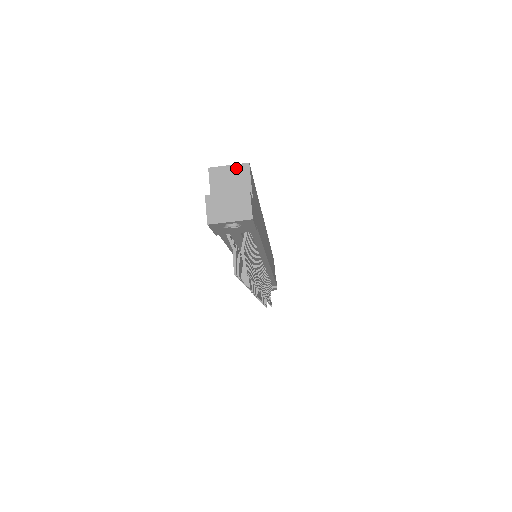
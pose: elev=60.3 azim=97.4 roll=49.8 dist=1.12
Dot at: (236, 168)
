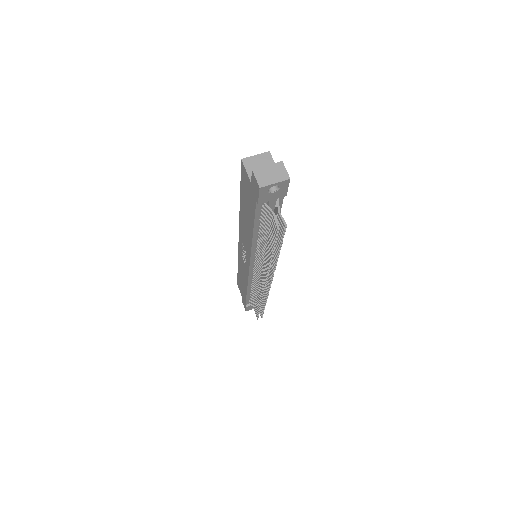
Dot at: (261, 156)
